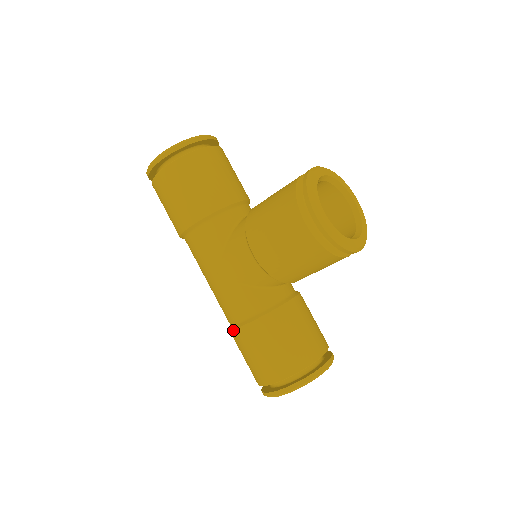
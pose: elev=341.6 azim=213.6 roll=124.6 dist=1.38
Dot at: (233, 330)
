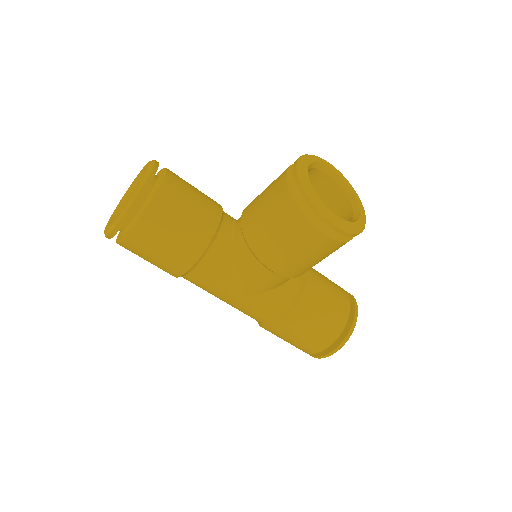
Dot at: (269, 329)
